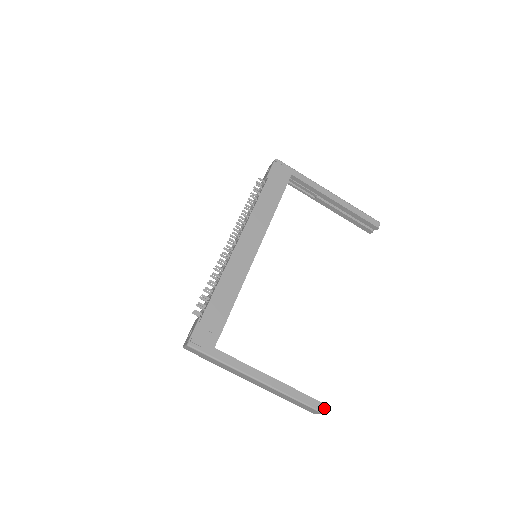
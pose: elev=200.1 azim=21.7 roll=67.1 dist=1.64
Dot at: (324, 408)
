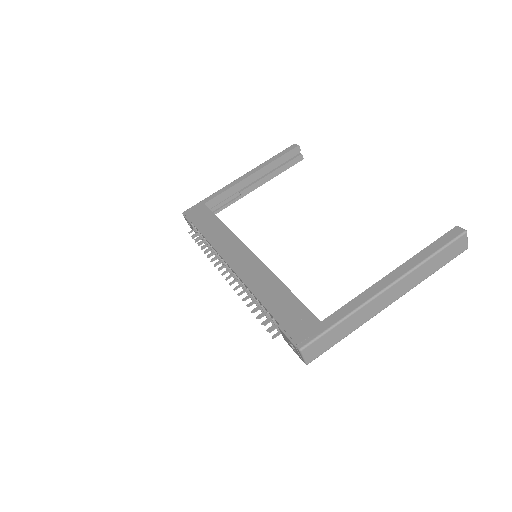
Dot at: (460, 228)
